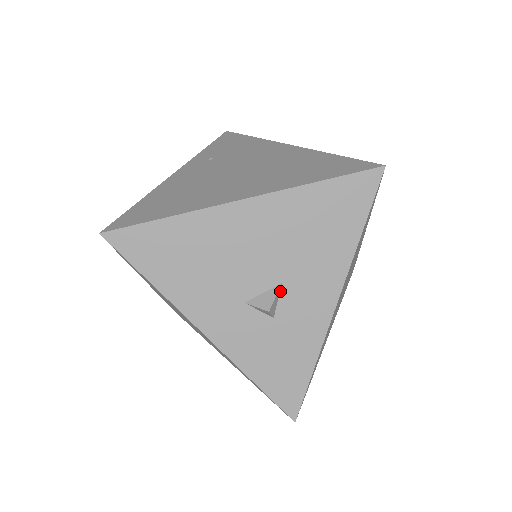
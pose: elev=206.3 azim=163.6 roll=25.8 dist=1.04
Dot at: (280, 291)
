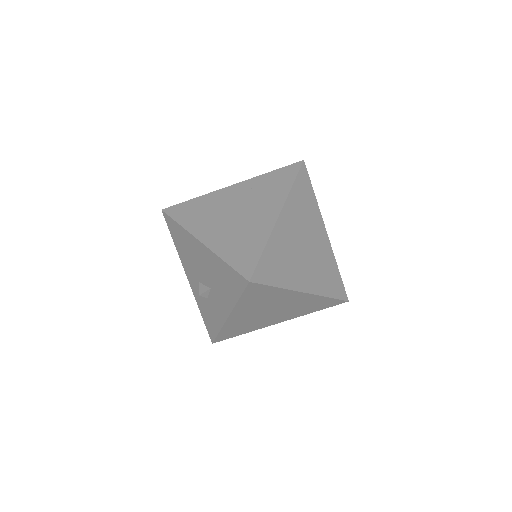
Dot at: (210, 291)
